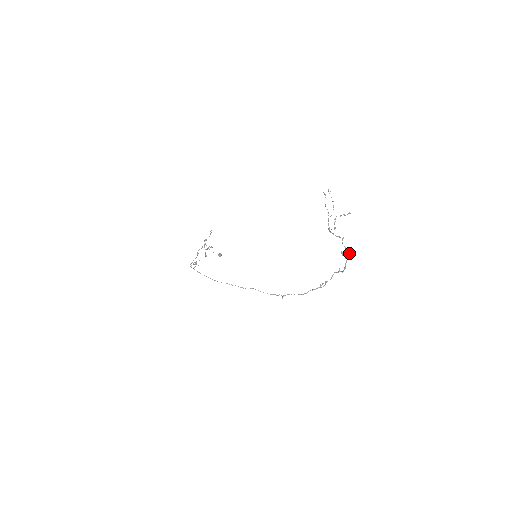
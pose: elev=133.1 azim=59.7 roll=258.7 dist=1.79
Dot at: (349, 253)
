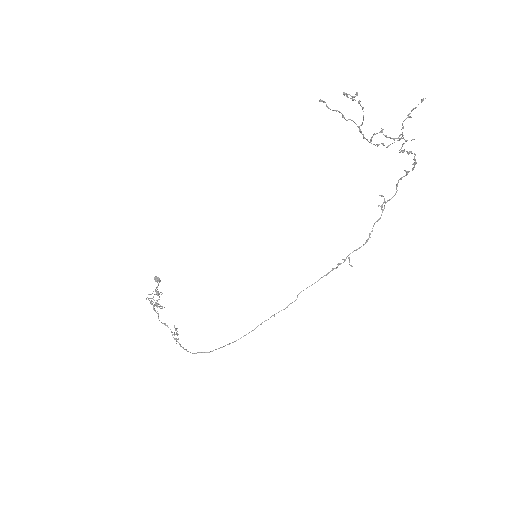
Dot at: (406, 141)
